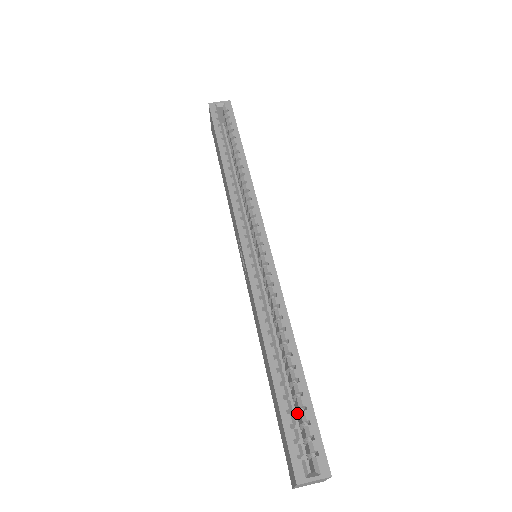
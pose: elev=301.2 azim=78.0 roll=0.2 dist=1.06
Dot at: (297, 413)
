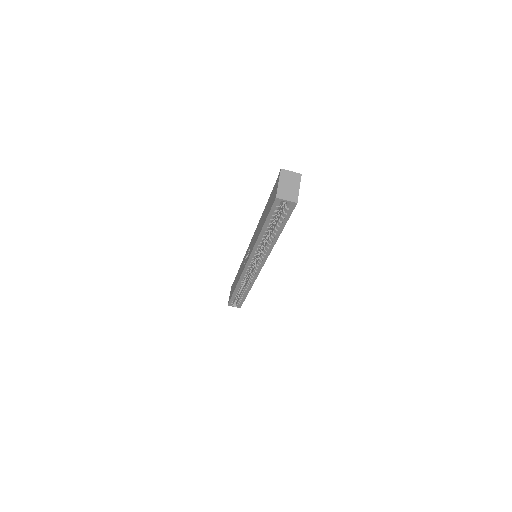
Dot at: occluded
